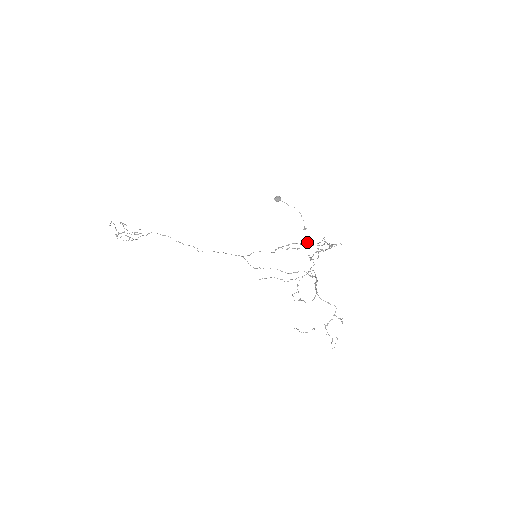
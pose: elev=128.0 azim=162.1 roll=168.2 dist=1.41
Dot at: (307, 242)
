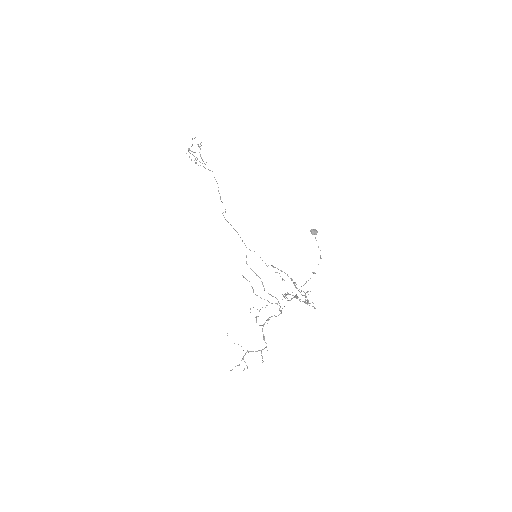
Dot at: (294, 282)
